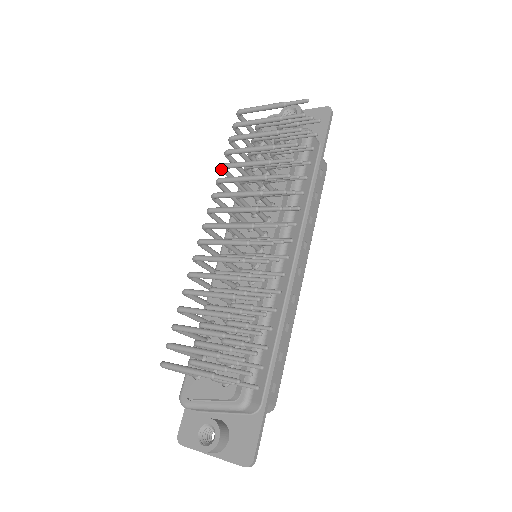
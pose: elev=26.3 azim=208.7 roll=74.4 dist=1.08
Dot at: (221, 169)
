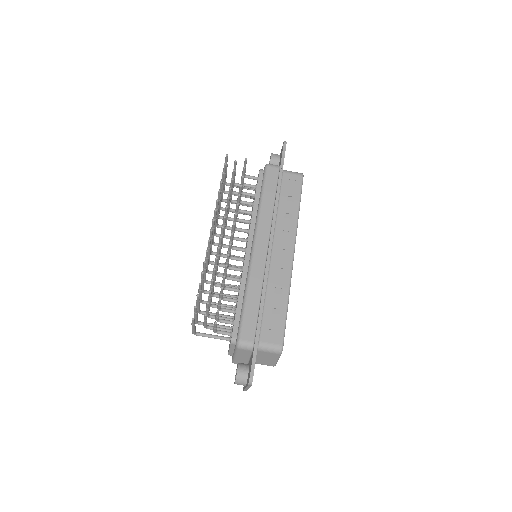
Dot at: (218, 218)
